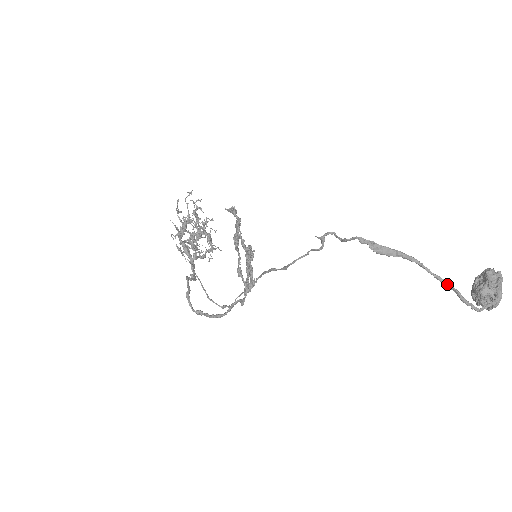
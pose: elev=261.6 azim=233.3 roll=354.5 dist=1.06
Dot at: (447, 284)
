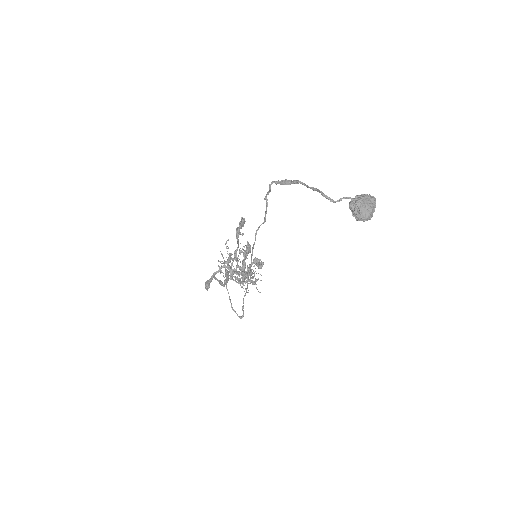
Dot at: (316, 190)
